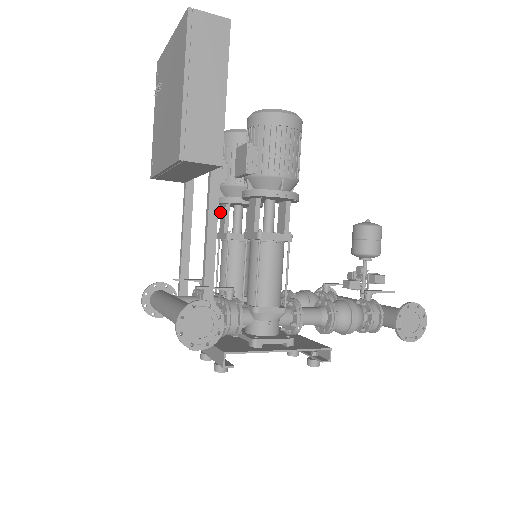
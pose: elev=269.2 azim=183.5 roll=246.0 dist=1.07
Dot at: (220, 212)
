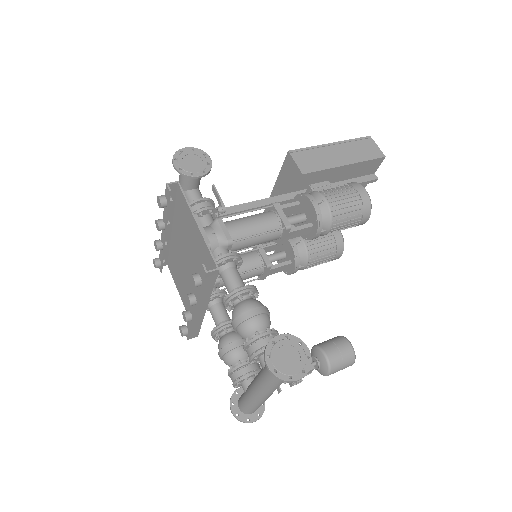
Dot at: occluded
